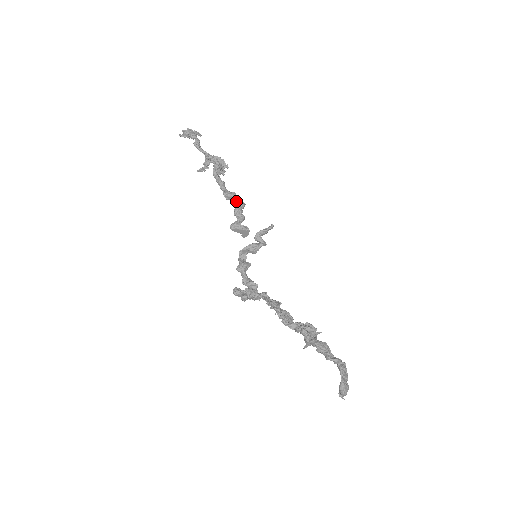
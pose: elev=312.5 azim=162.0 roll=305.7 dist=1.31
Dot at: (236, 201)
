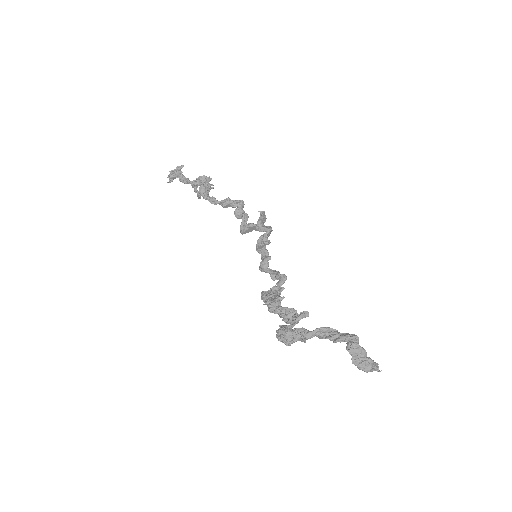
Dot at: (232, 205)
